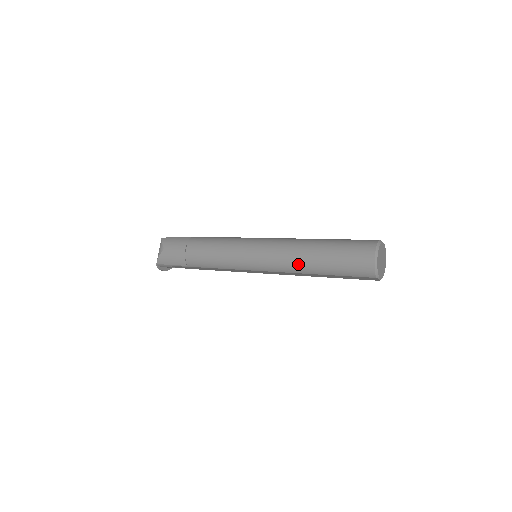
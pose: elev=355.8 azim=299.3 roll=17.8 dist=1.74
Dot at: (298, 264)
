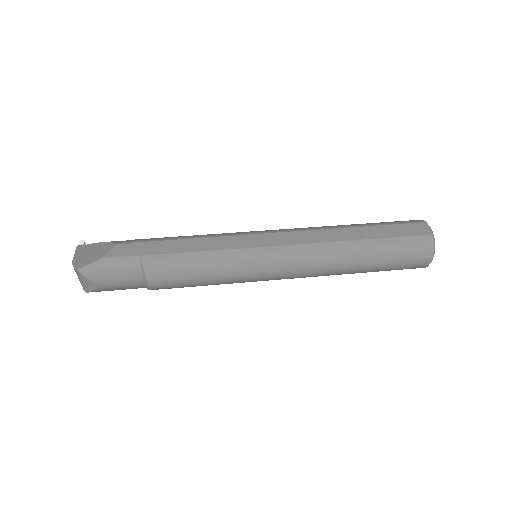
Dot at: occluded
